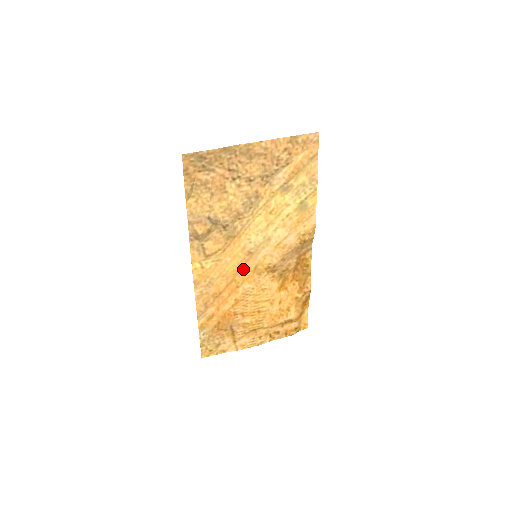
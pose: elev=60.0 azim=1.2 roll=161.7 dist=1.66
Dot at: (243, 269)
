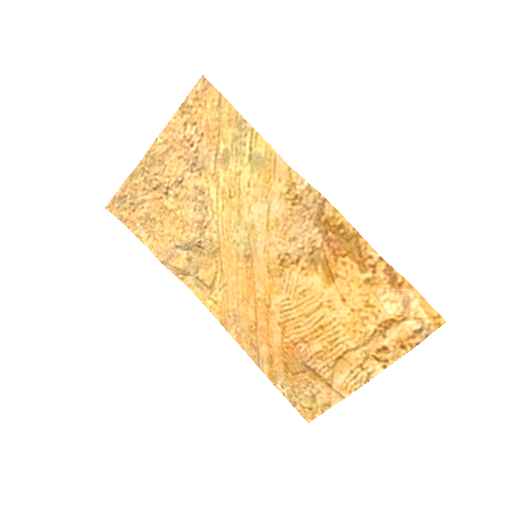
Dot at: (256, 280)
